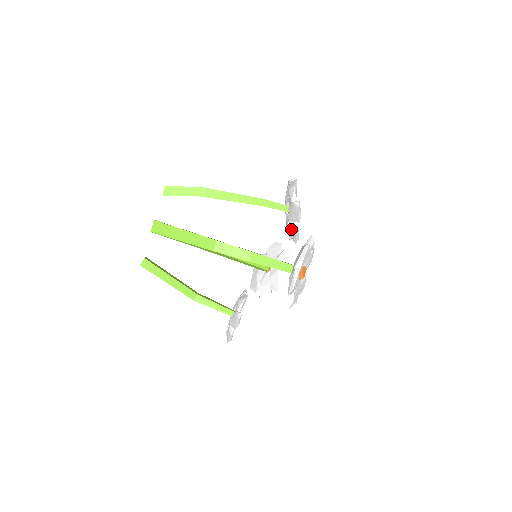
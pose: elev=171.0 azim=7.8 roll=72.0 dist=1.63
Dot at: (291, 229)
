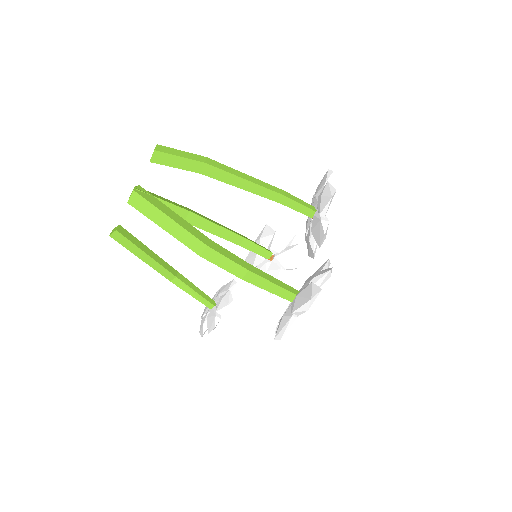
Dot at: (308, 242)
